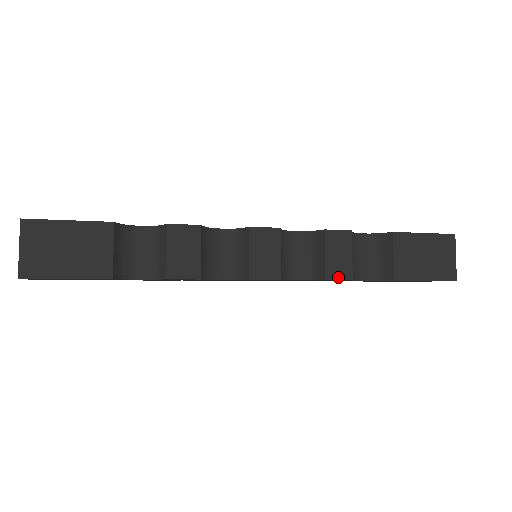
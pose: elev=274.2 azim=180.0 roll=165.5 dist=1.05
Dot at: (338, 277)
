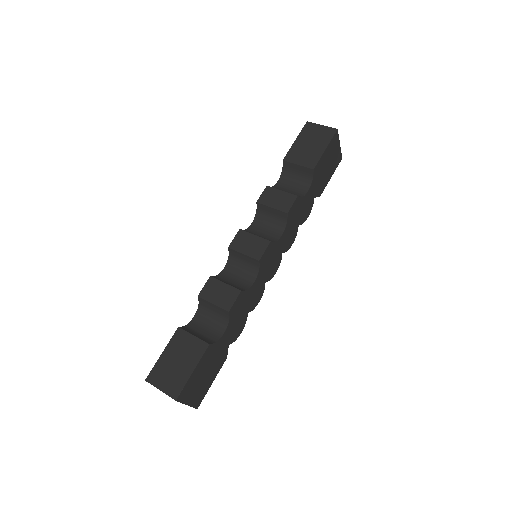
Dot at: (290, 204)
